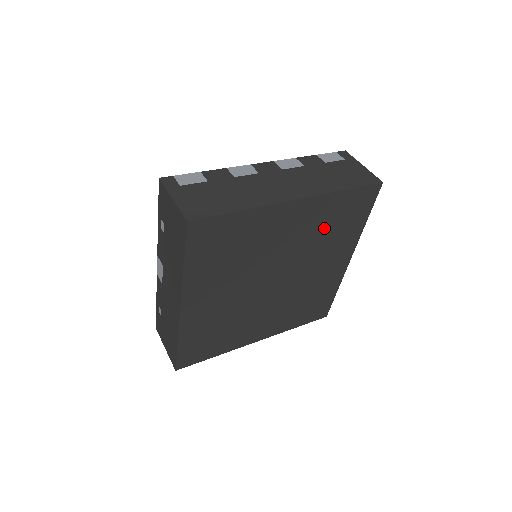
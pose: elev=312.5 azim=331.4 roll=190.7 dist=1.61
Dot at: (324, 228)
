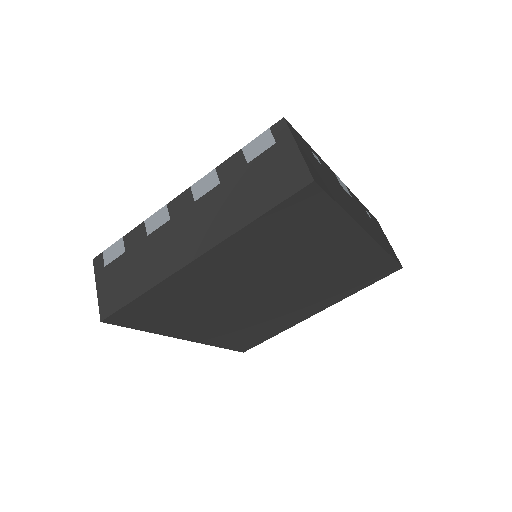
Dot at: (275, 247)
